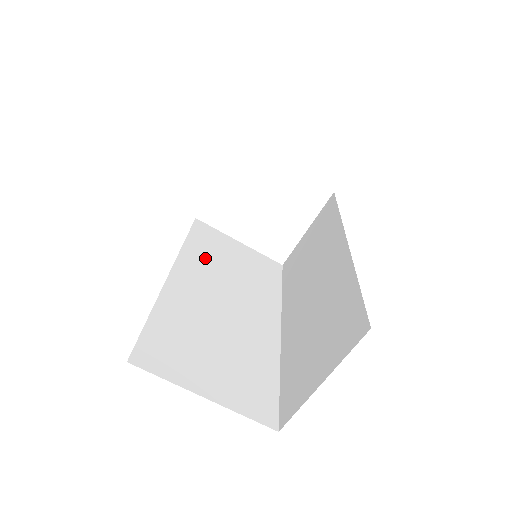
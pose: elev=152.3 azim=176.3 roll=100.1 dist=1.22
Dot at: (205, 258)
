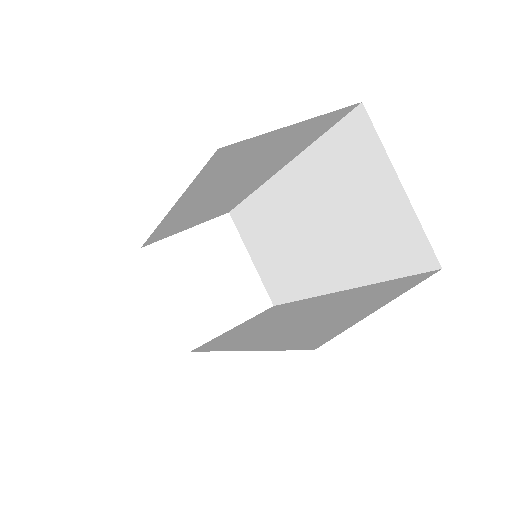
Dot at: occluded
